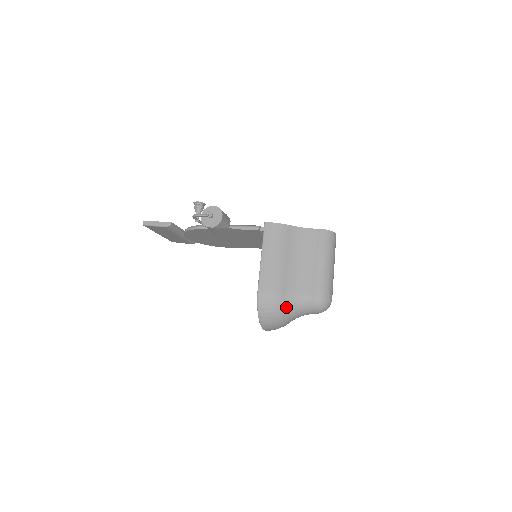
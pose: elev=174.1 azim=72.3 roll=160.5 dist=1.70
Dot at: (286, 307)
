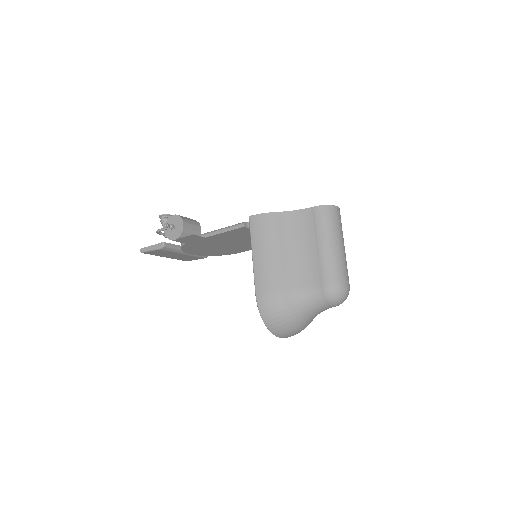
Dot at: (293, 307)
